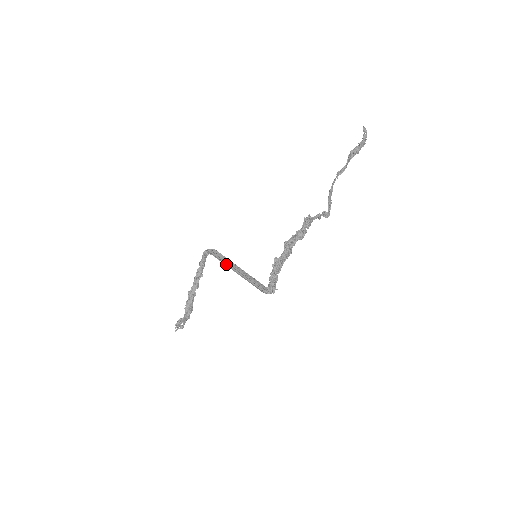
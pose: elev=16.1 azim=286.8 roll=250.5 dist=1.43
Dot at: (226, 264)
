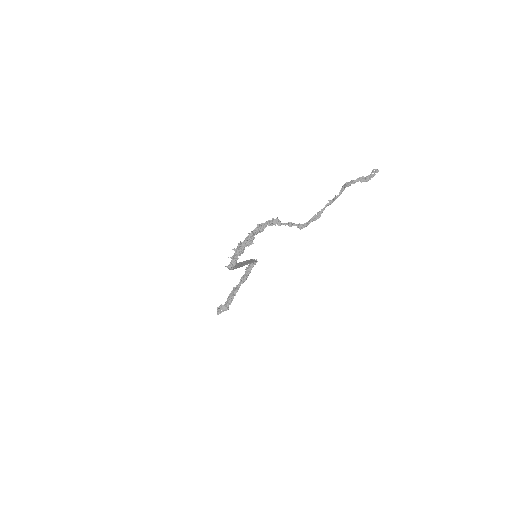
Dot at: occluded
